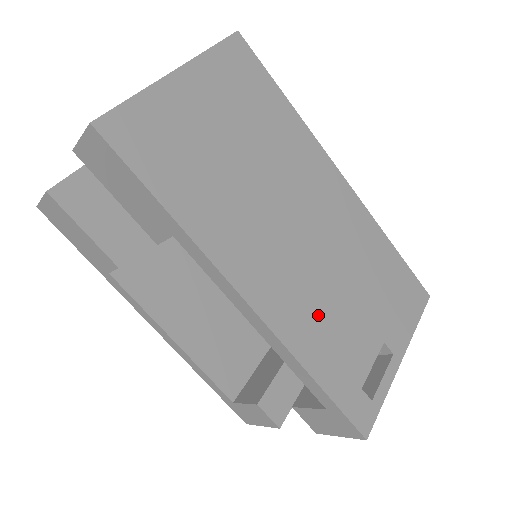
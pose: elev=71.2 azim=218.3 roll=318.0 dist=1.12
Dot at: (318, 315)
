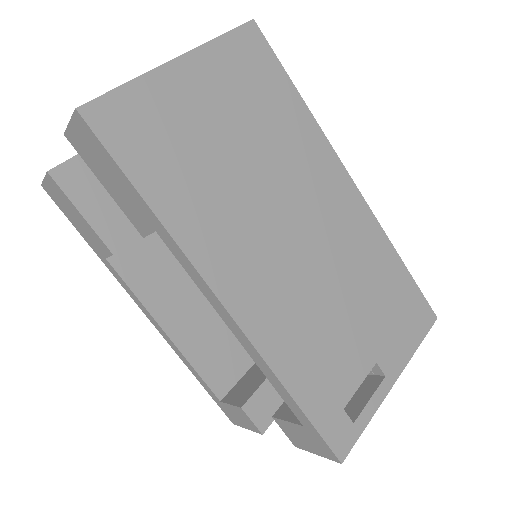
Dot at: (304, 327)
